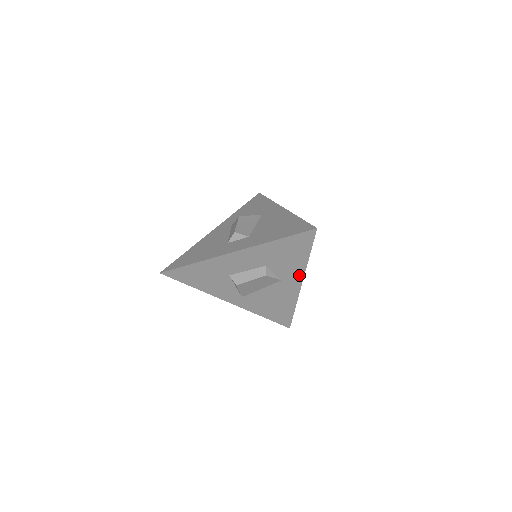
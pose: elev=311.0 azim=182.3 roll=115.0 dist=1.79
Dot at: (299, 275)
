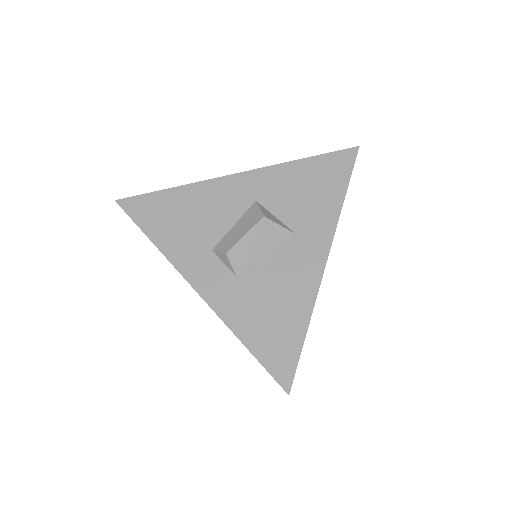
Dot at: occluded
